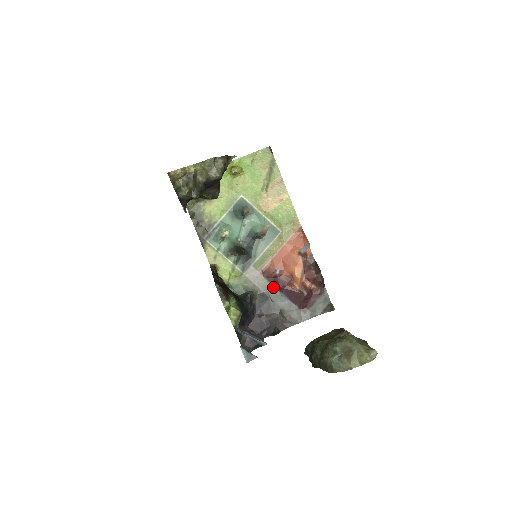
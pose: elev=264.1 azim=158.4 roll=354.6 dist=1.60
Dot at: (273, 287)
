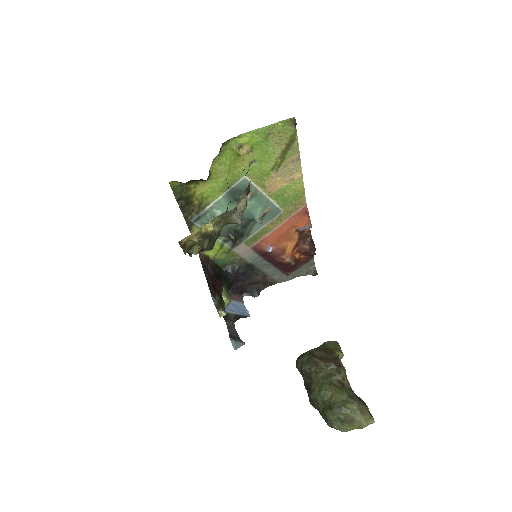
Dot at: (261, 258)
